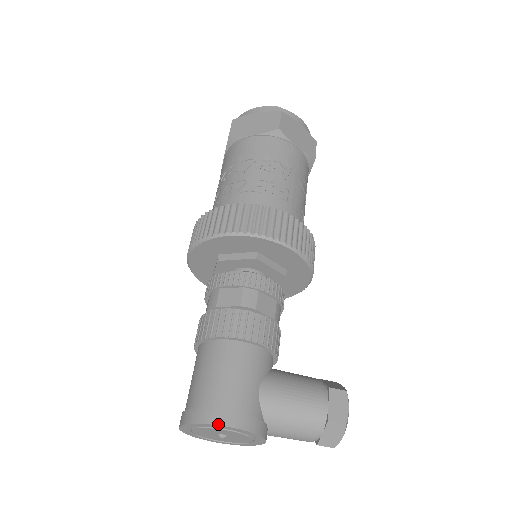
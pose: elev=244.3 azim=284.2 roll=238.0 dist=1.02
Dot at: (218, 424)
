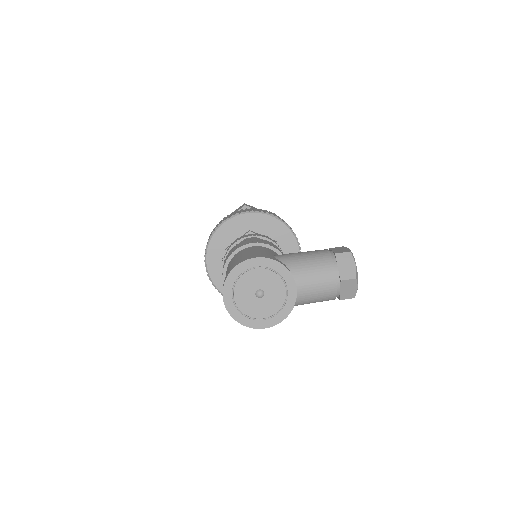
Dot at: (246, 260)
